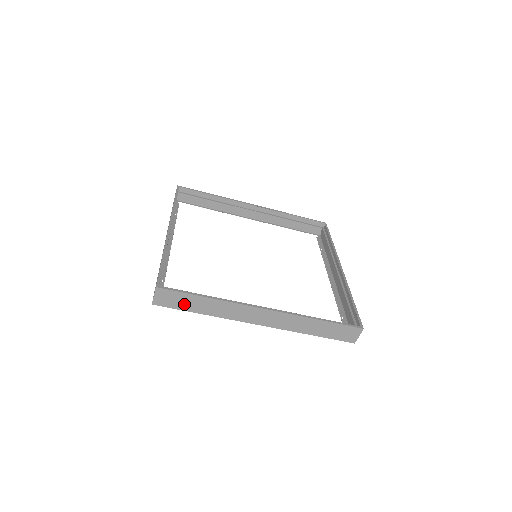
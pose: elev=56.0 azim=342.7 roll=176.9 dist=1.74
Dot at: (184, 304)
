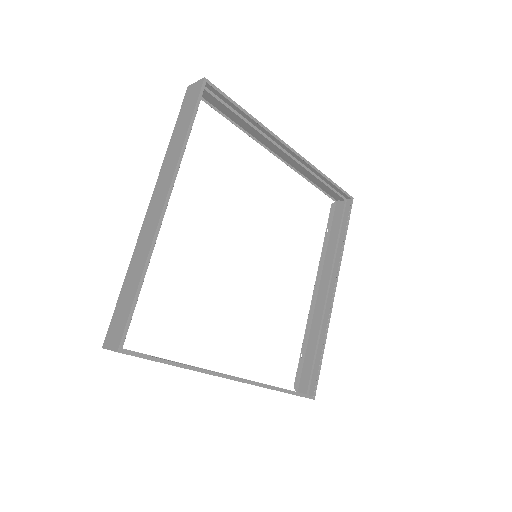
Dot at: occluded
